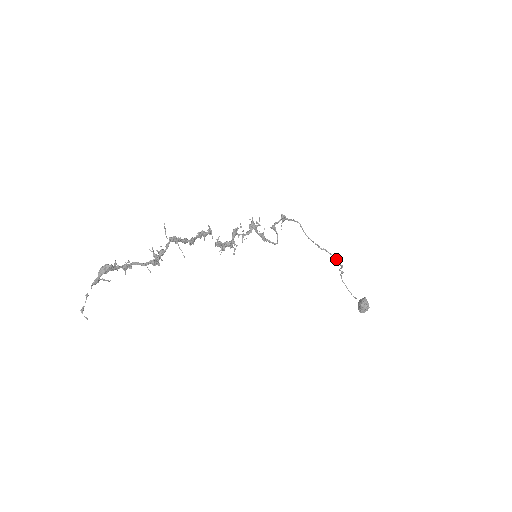
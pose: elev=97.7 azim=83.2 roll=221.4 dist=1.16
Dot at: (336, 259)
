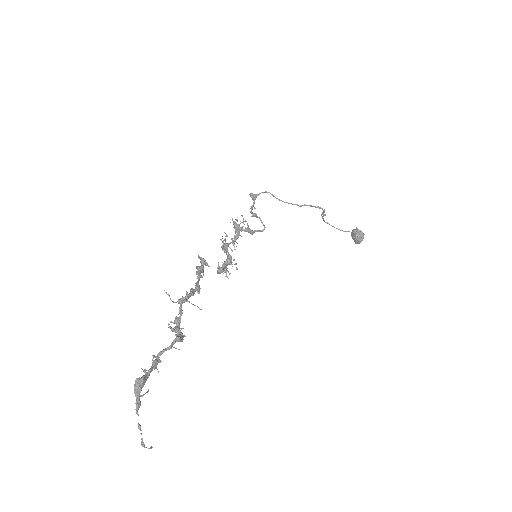
Dot at: occluded
